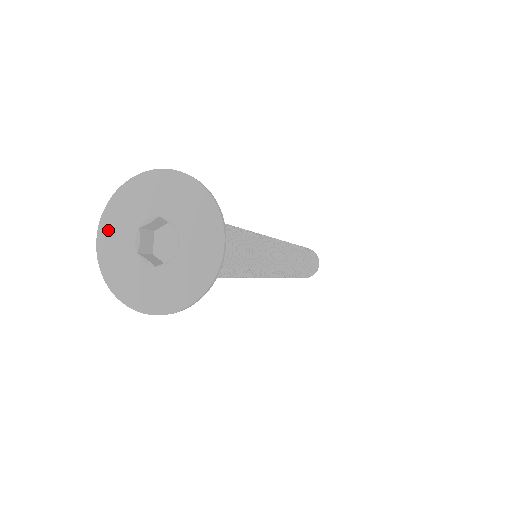
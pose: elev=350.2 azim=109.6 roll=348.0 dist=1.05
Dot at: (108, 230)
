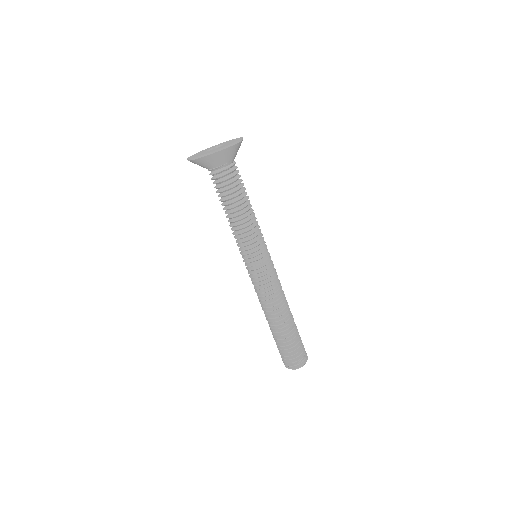
Dot at: occluded
